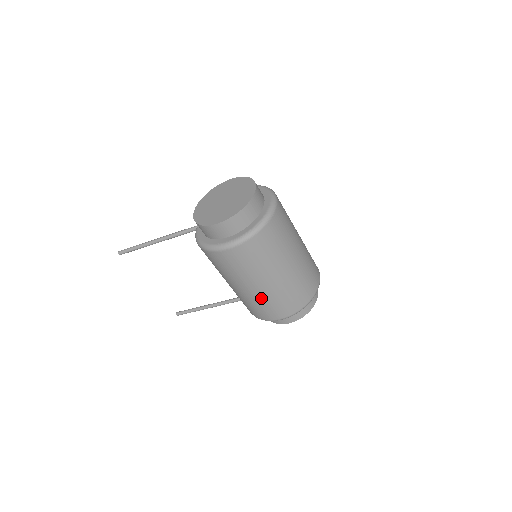
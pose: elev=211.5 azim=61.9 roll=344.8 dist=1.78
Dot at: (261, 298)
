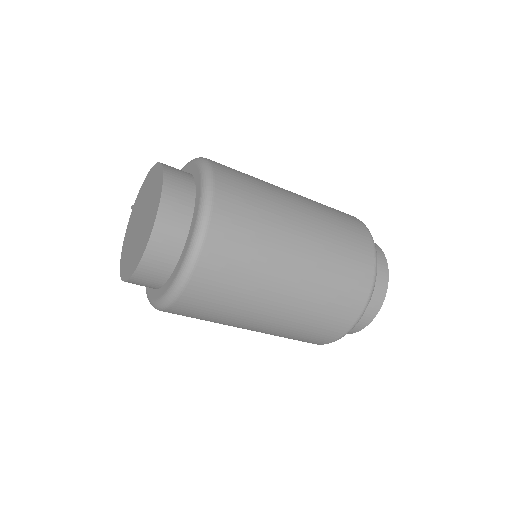
Dot at: occluded
